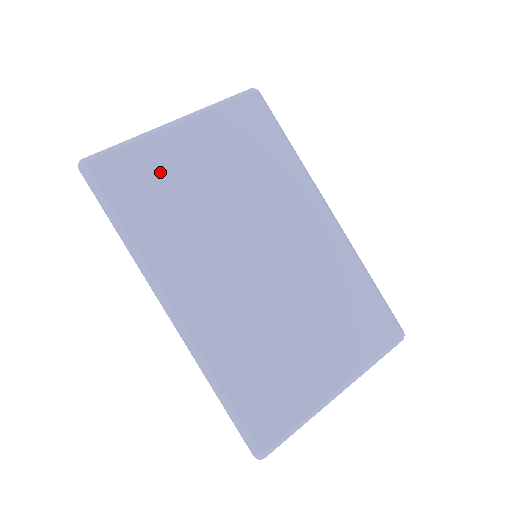
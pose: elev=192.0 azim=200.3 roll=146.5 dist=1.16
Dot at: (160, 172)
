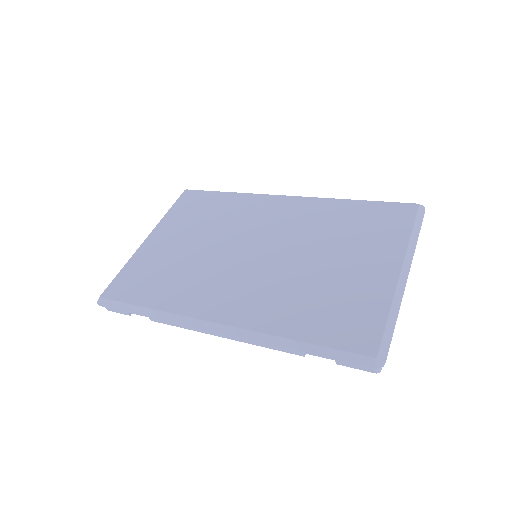
Dot at: (151, 266)
